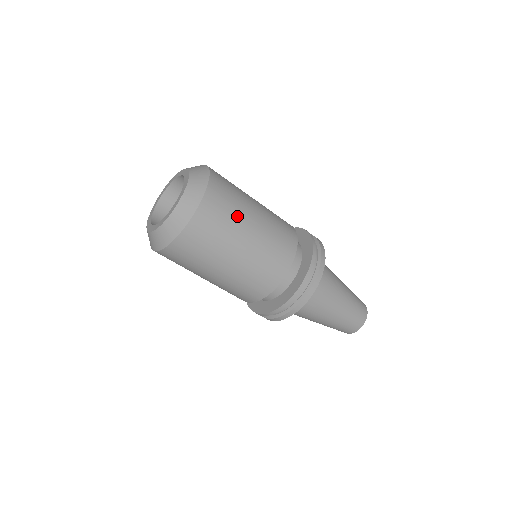
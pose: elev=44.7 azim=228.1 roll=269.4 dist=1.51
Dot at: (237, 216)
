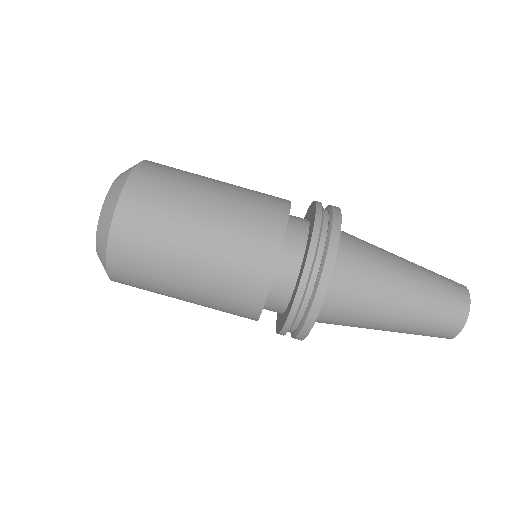
Dot at: (169, 226)
